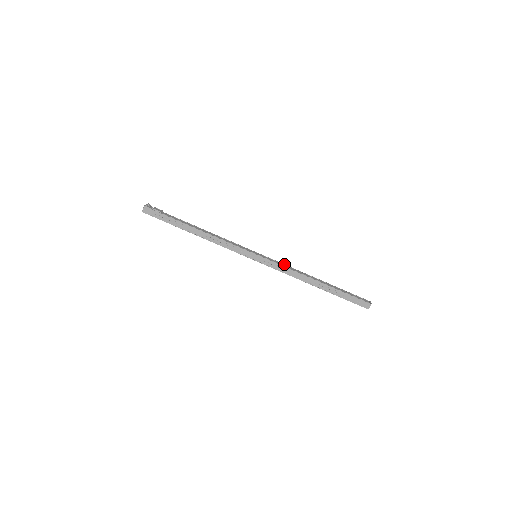
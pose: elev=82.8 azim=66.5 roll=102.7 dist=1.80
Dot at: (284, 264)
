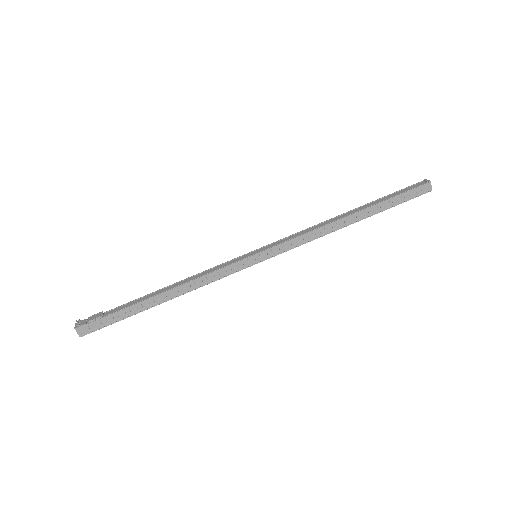
Dot at: (295, 233)
